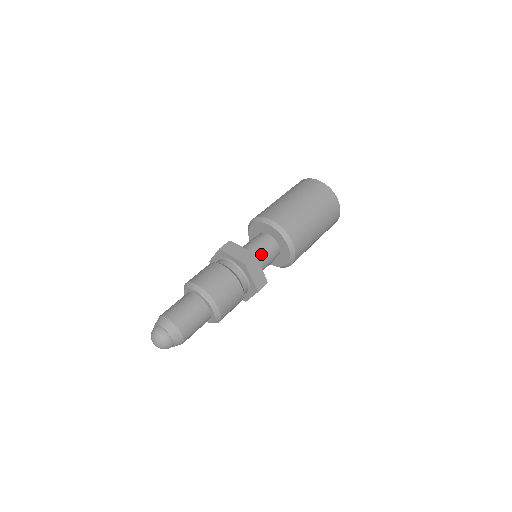
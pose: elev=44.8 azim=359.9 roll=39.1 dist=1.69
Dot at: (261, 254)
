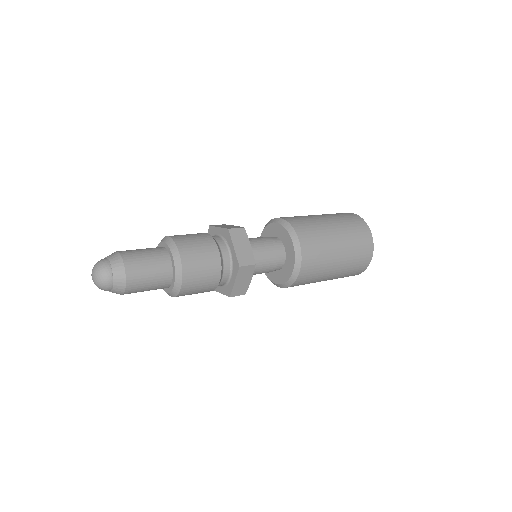
Dot at: (262, 262)
